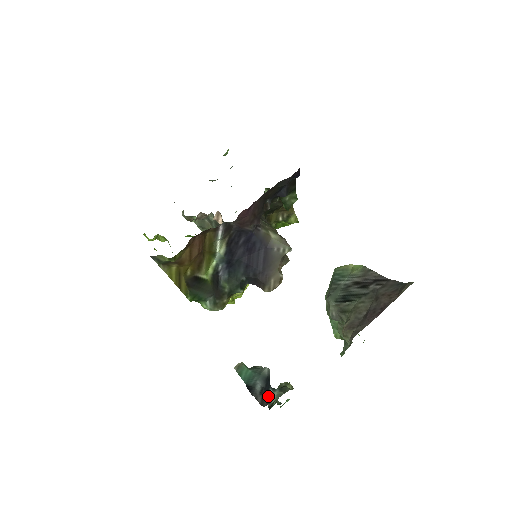
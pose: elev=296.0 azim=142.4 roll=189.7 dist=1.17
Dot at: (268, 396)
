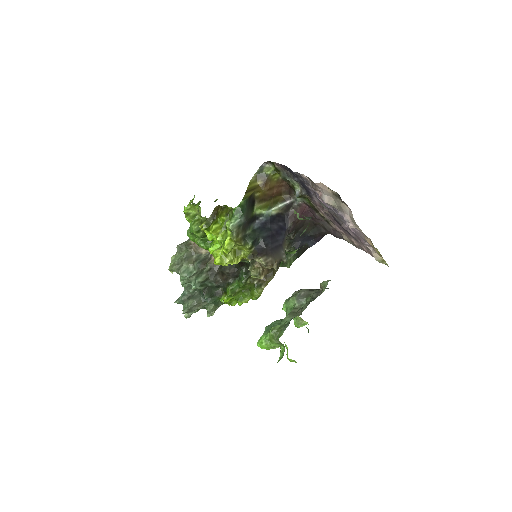
Dot at: occluded
